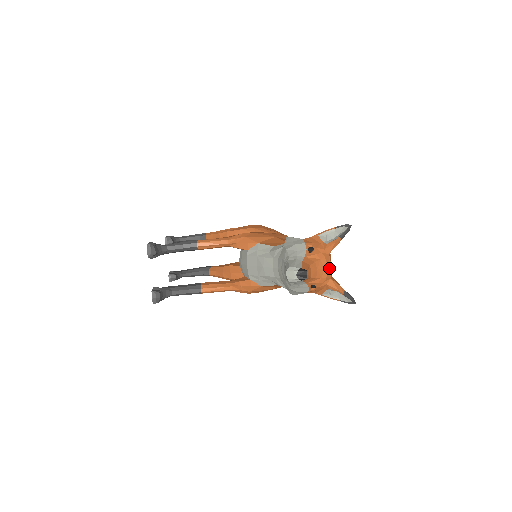
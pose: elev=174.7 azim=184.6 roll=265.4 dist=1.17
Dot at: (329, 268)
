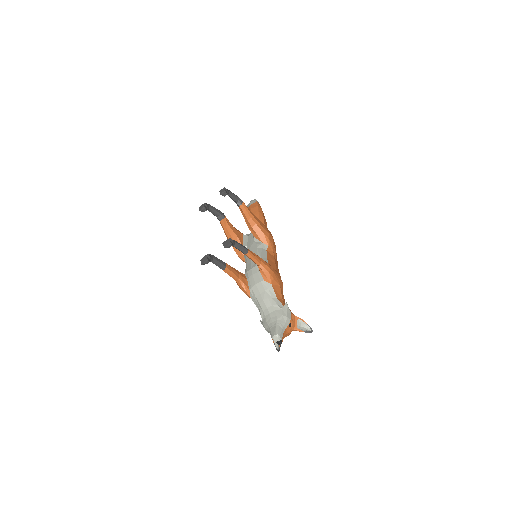
Dot at: occluded
